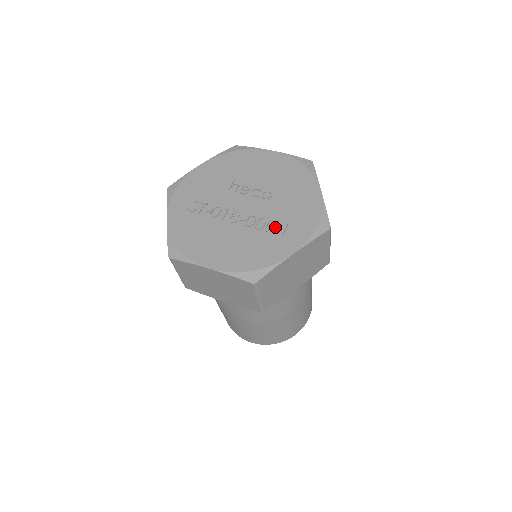
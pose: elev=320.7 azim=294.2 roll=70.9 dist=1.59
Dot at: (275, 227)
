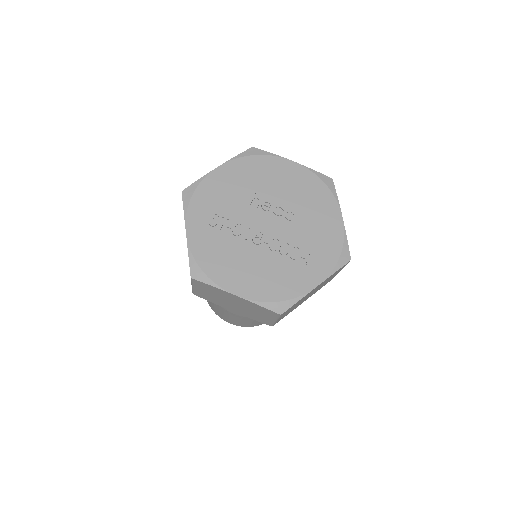
Dot at: (299, 254)
